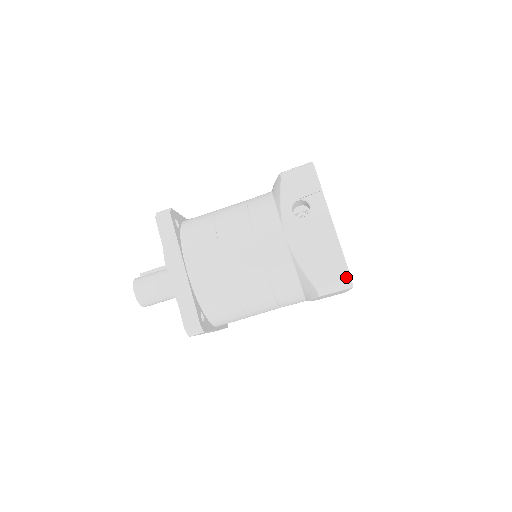
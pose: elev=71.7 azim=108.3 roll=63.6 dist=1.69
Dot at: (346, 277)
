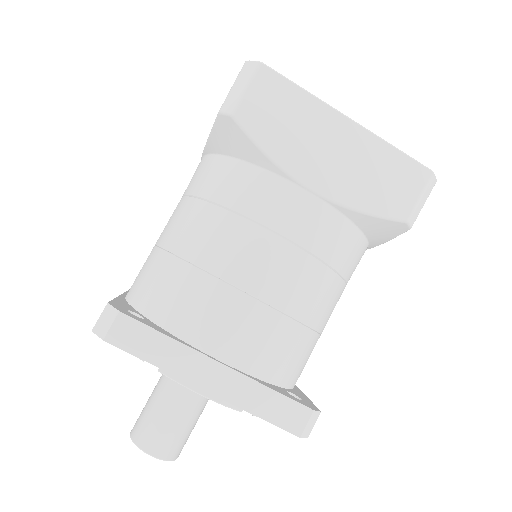
Dot at: (242, 68)
